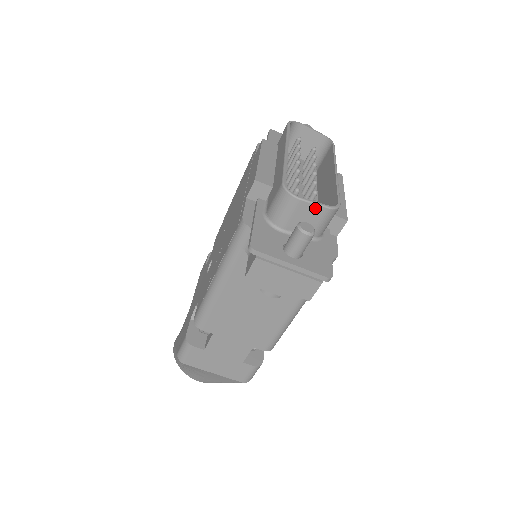
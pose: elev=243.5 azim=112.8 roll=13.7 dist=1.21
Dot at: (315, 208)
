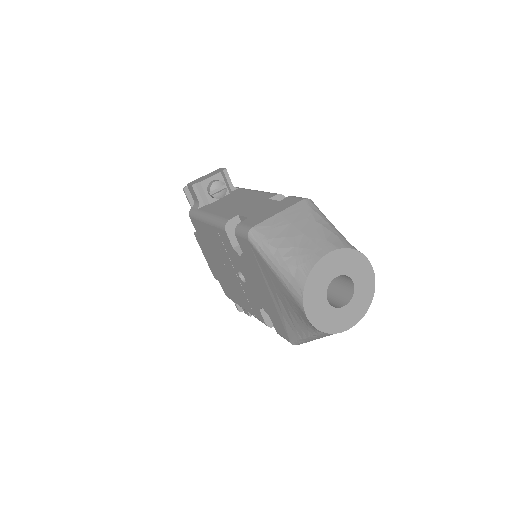
Dot at: occluded
